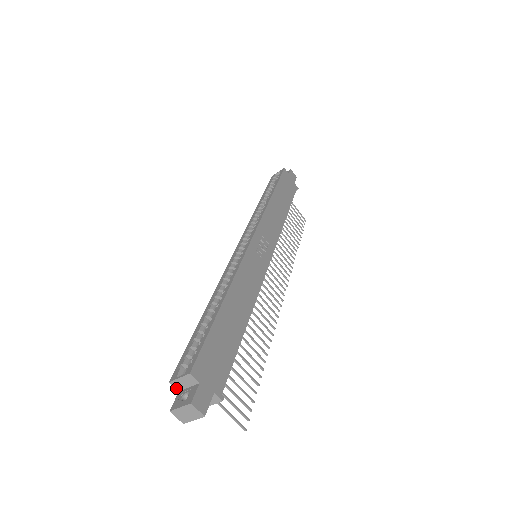
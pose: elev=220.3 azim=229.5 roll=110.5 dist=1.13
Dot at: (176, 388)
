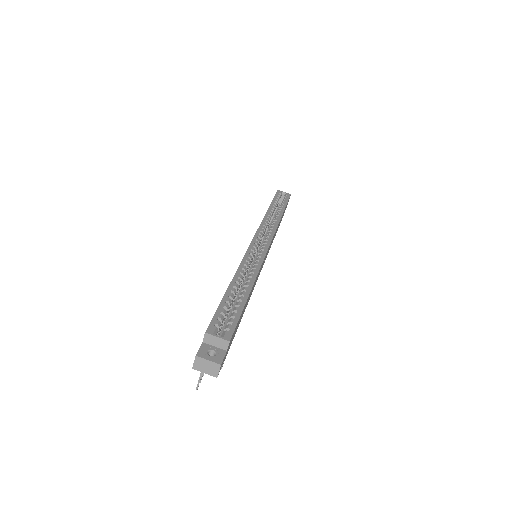
Dot at: (204, 339)
